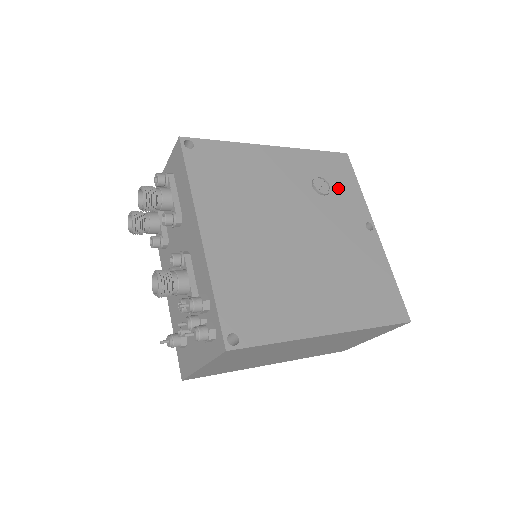
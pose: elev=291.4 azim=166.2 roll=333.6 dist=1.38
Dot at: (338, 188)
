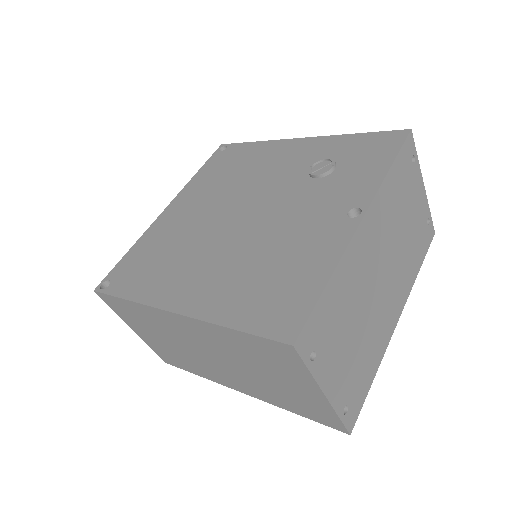
Dot at: (349, 170)
